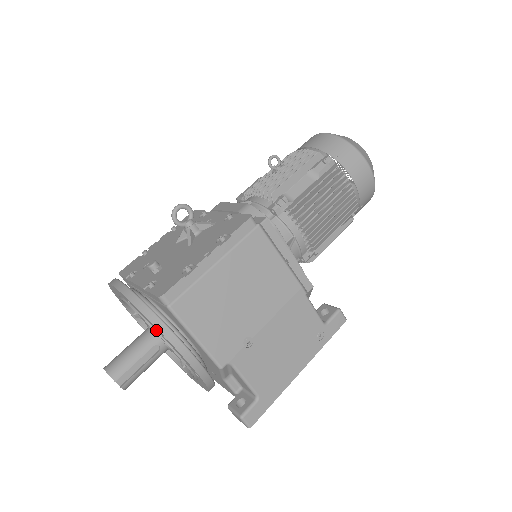
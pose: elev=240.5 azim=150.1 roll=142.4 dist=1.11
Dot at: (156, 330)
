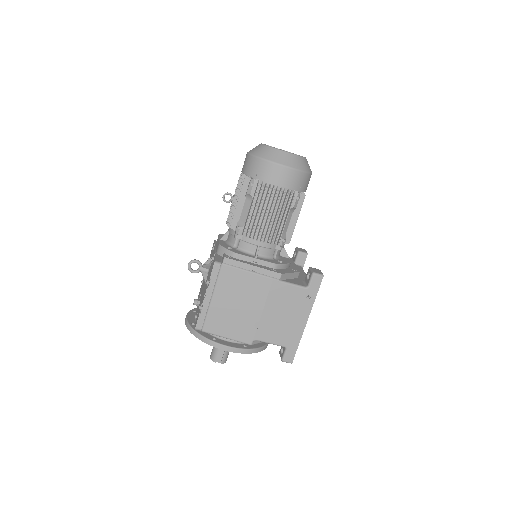
Dot at: occluded
